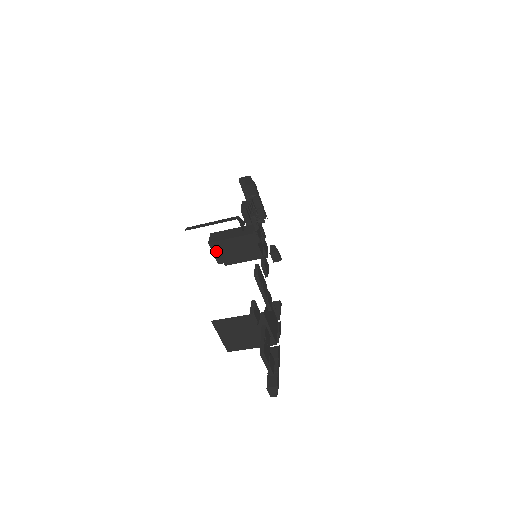
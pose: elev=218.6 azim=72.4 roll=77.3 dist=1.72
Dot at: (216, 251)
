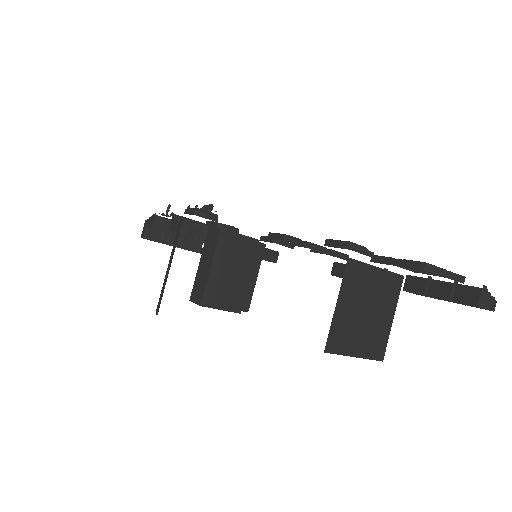
Dot at: (219, 303)
